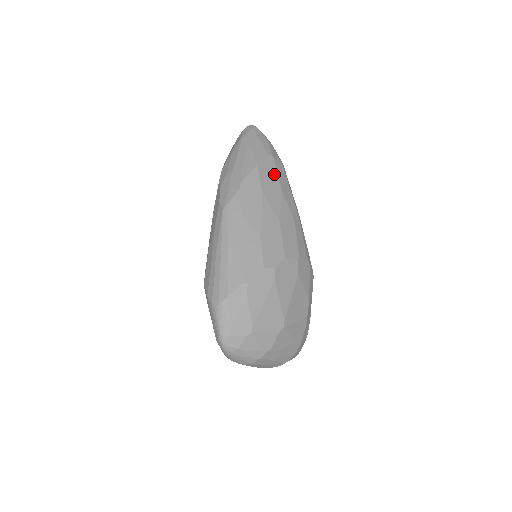
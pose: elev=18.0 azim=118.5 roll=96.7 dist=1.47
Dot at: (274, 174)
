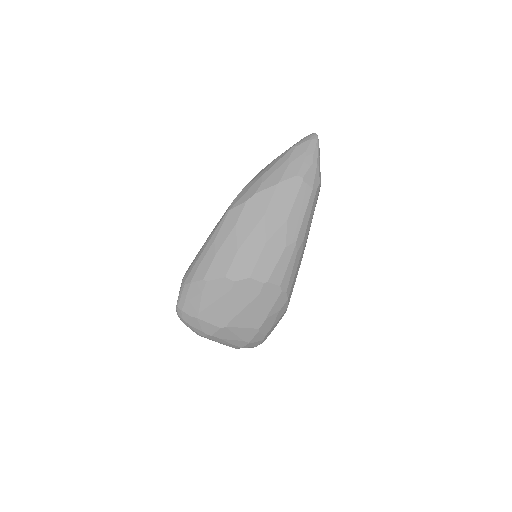
Dot at: (291, 198)
